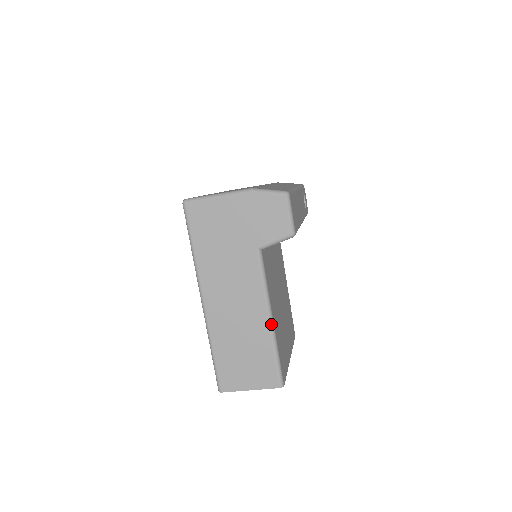
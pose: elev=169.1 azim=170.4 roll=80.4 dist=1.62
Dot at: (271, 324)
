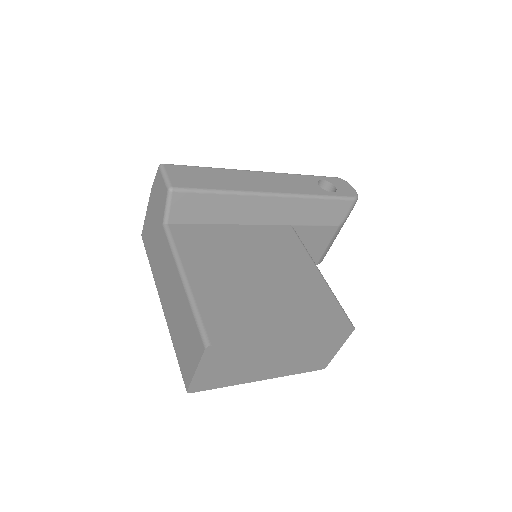
Dot at: (184, 282)
